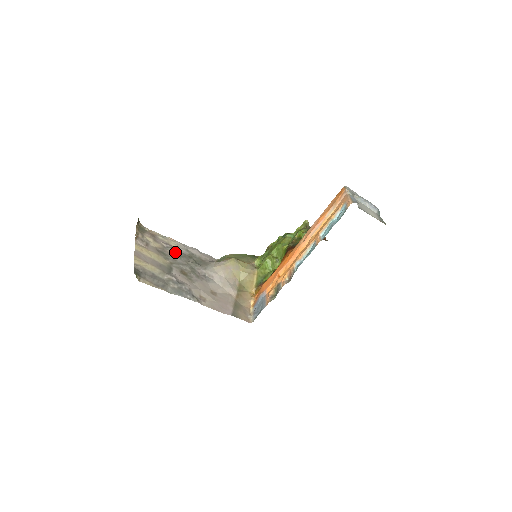
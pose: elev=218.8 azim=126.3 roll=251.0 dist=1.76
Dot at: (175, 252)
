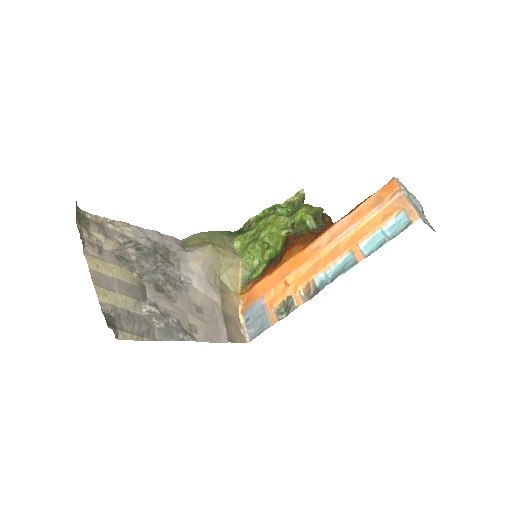
Dot at: (136, 249)
